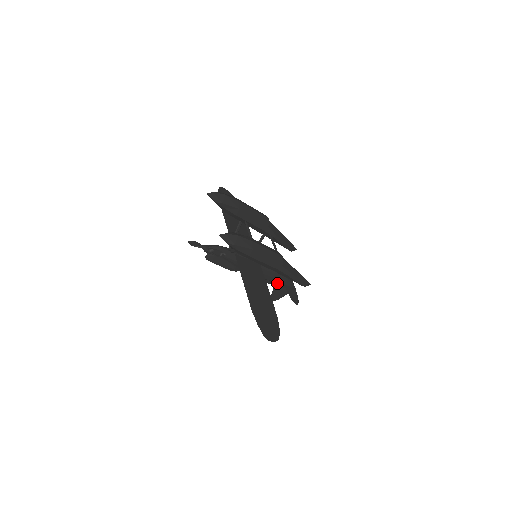
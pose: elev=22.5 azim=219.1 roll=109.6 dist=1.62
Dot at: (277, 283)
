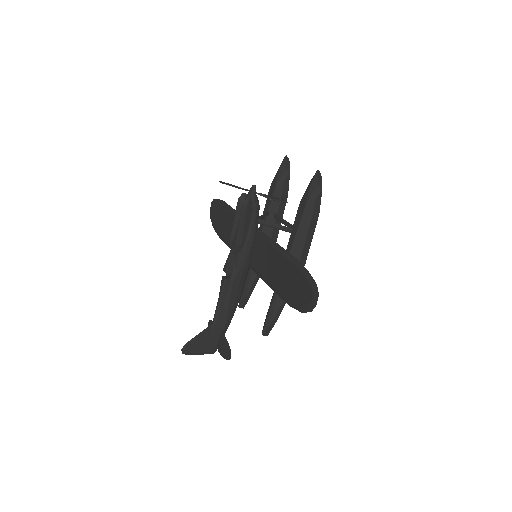
Dot at: (222, 320)
